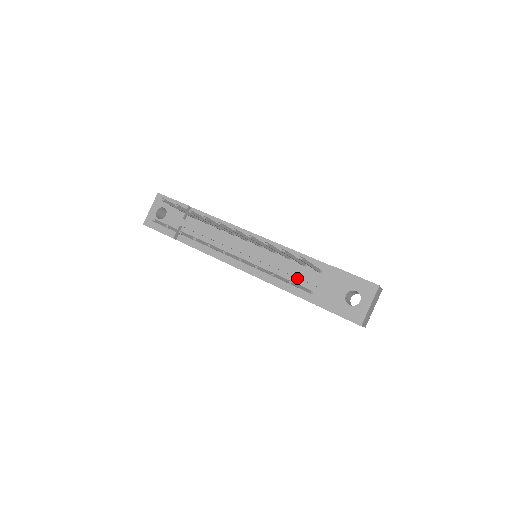
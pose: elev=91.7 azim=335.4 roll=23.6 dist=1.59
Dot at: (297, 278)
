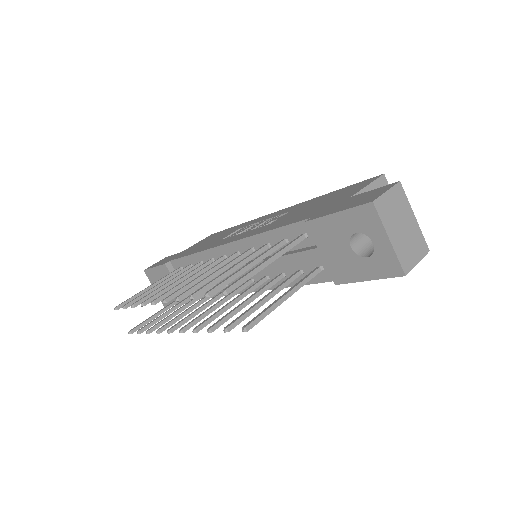
Dot at: occluded
